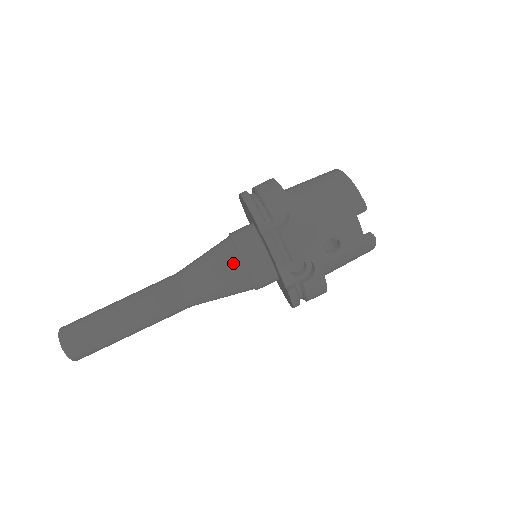
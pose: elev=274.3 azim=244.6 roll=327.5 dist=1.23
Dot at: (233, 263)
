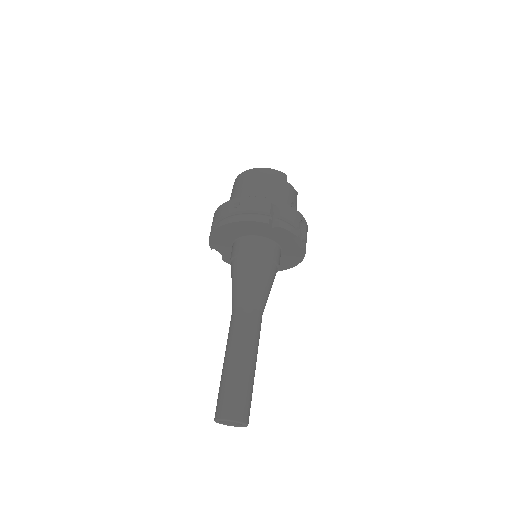
Dot at: (264, 264)
